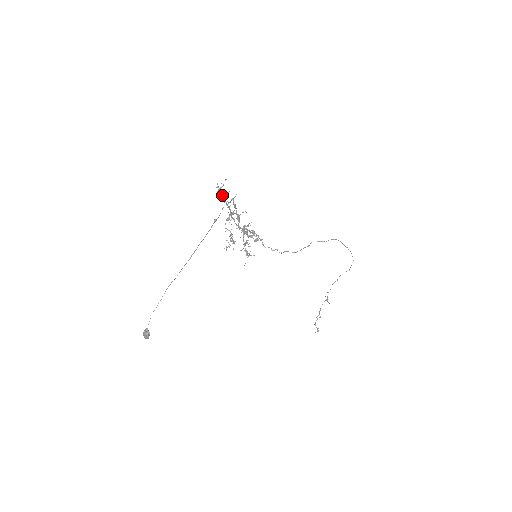
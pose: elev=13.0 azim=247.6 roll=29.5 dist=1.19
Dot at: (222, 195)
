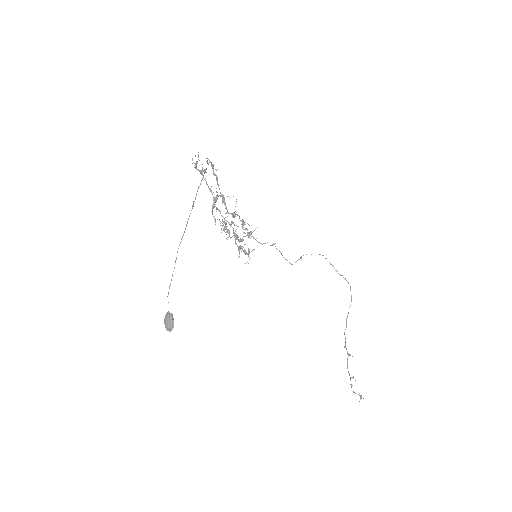
Dot at: (200, 172)
